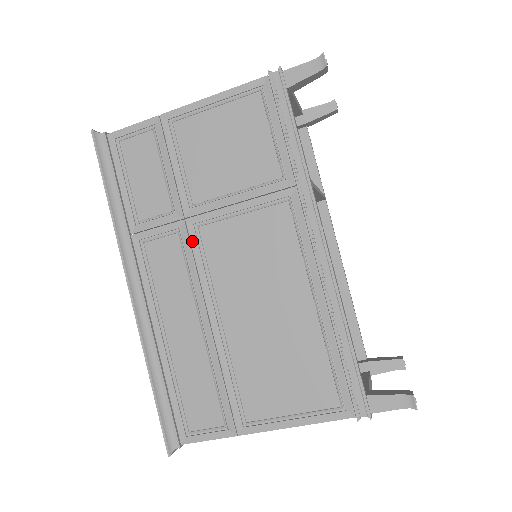
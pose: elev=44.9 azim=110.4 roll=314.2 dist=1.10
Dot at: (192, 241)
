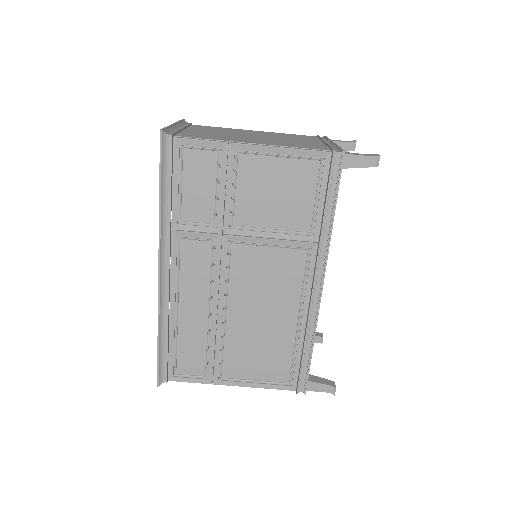
Dot at: (223, 252)
